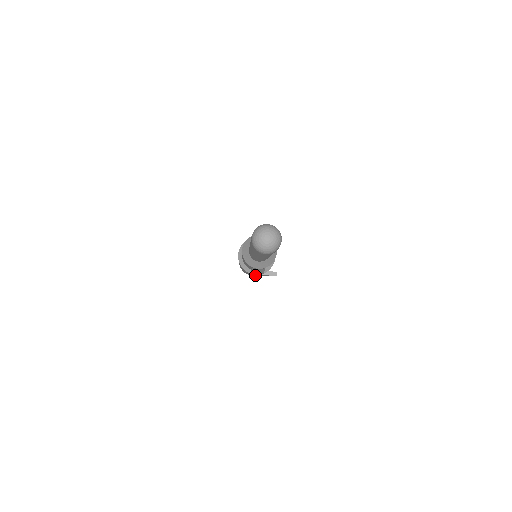
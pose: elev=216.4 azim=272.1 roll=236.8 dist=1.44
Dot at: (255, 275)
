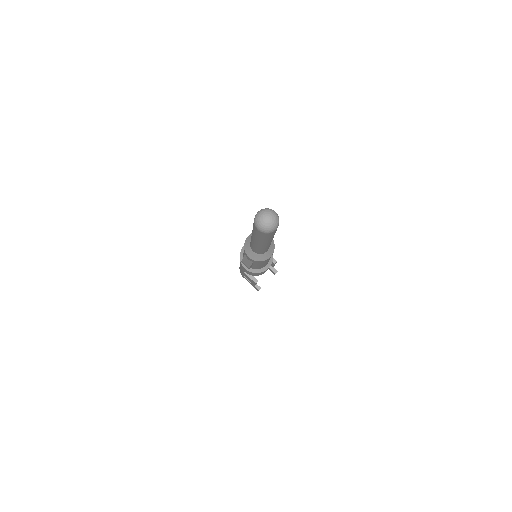
Dot at: occluded
